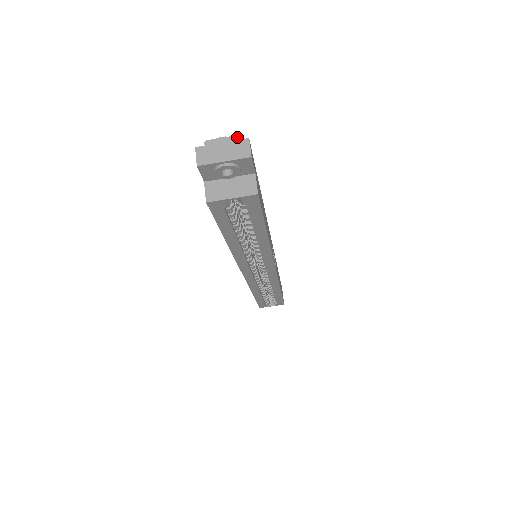
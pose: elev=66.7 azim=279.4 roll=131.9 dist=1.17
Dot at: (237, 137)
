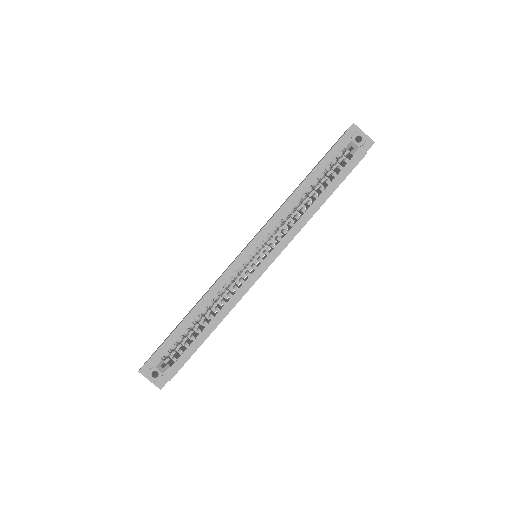
Dot at: occluded
